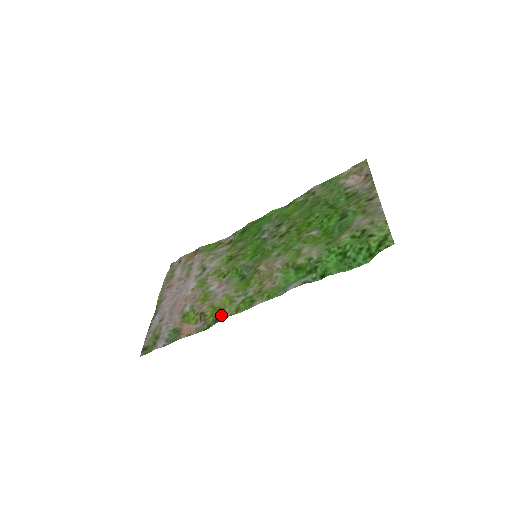
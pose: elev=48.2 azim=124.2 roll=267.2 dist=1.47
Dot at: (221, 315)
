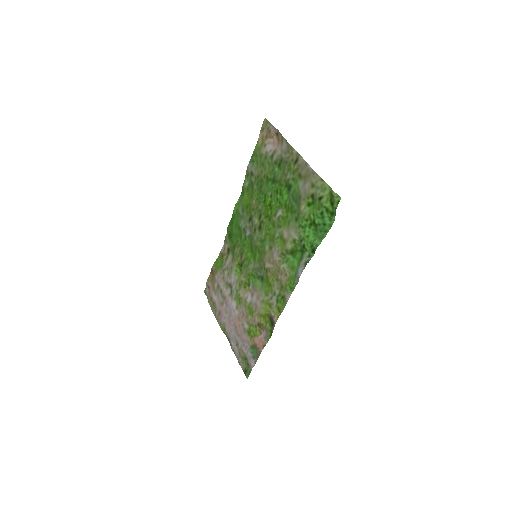
Dot at: (272, 320)
